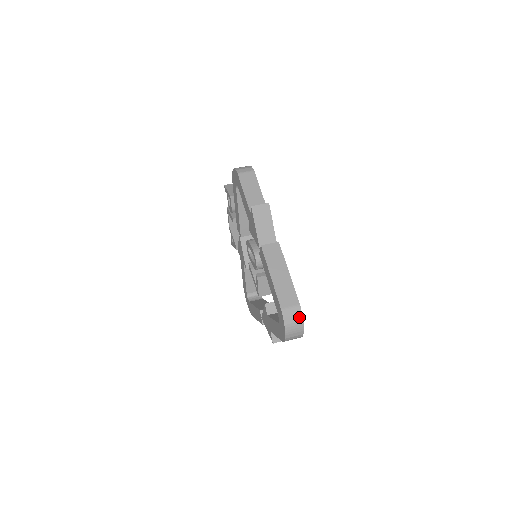
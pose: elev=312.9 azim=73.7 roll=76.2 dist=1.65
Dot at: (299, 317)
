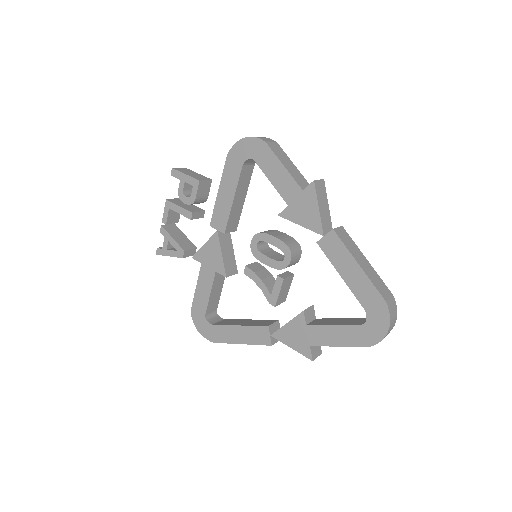
Dot at: (396, 310)
